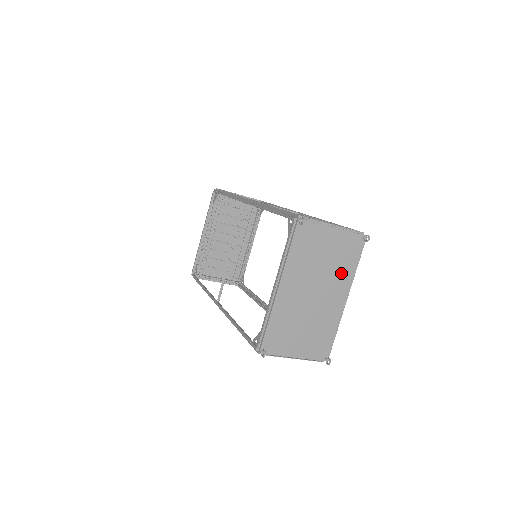
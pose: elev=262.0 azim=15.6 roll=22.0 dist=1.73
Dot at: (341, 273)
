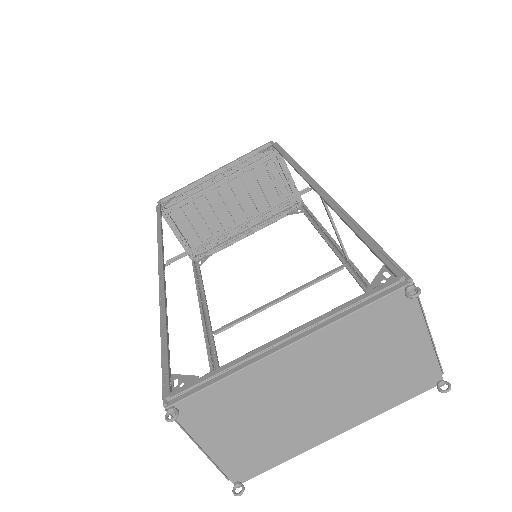
Dot at: (370, 398)
